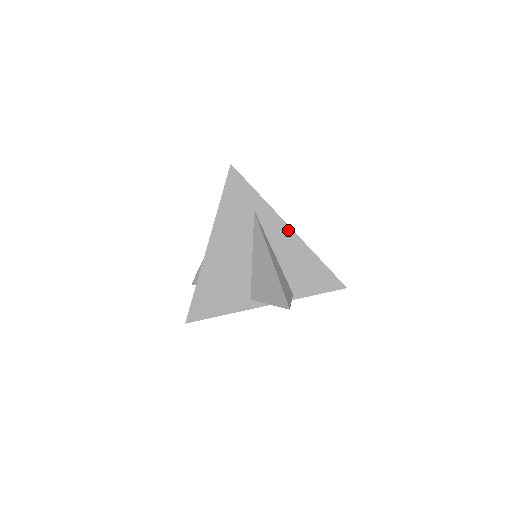
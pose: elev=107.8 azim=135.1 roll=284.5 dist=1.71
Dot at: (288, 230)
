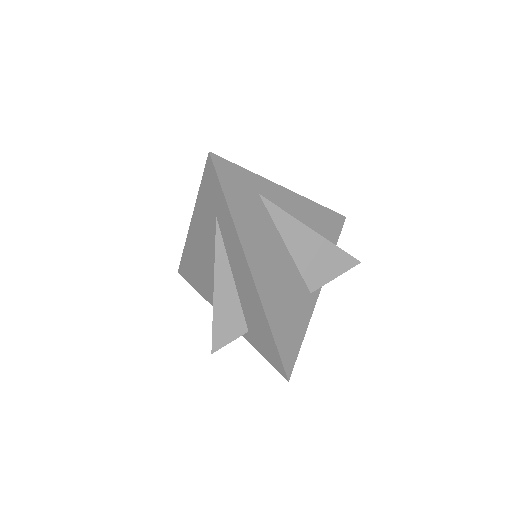
Dot at: (291, 194)
